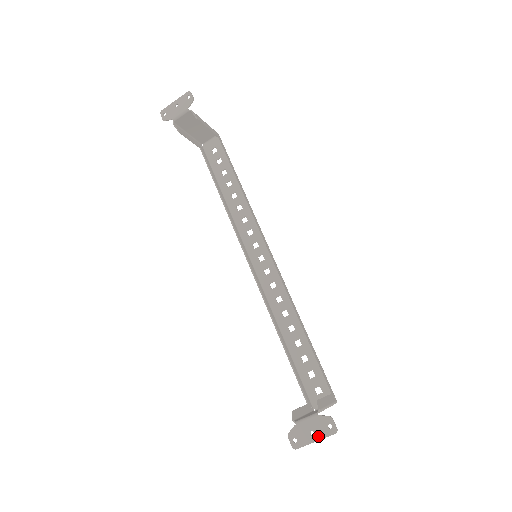
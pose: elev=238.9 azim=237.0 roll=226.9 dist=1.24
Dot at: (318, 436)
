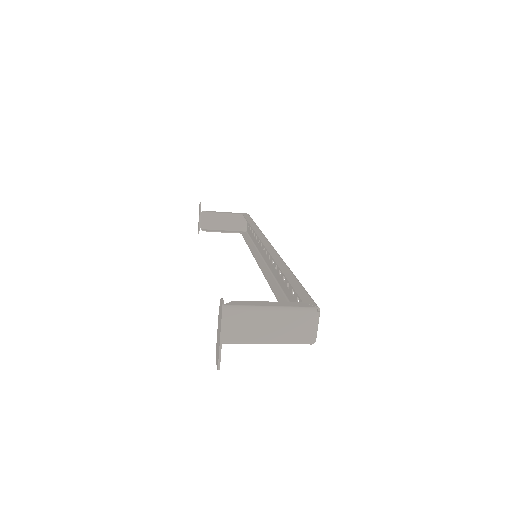
Dot at: (220, 331)
